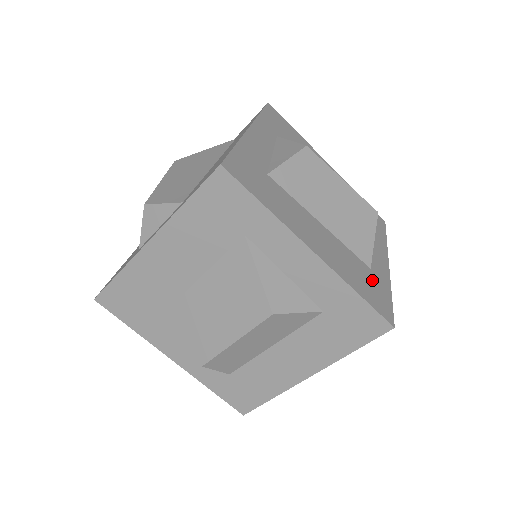
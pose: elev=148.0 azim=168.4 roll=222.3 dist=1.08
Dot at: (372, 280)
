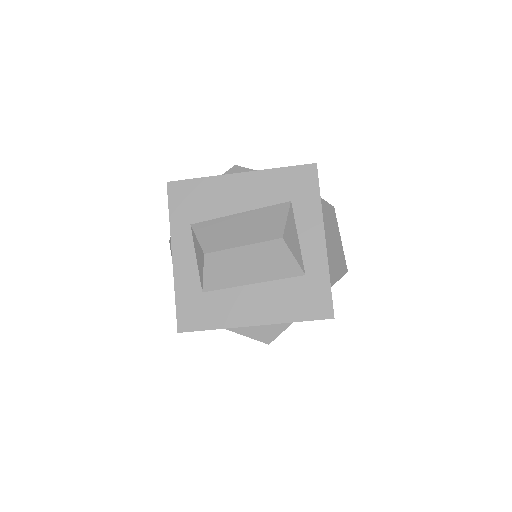
Dot at: (308, 288)
